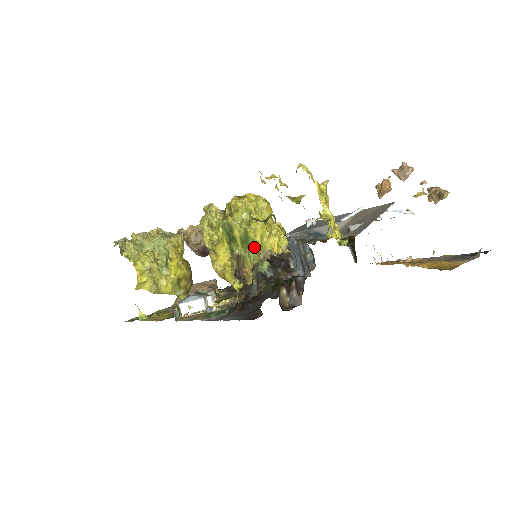
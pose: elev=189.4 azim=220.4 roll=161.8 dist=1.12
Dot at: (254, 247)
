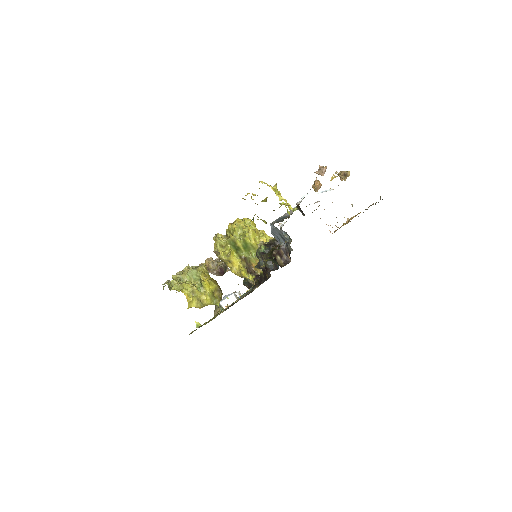
Dot at: (253, 248)
